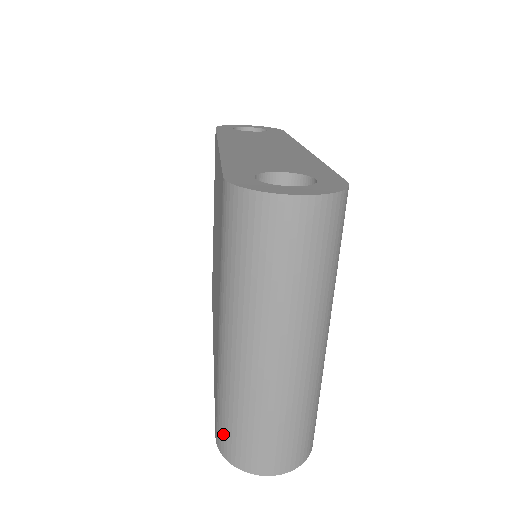
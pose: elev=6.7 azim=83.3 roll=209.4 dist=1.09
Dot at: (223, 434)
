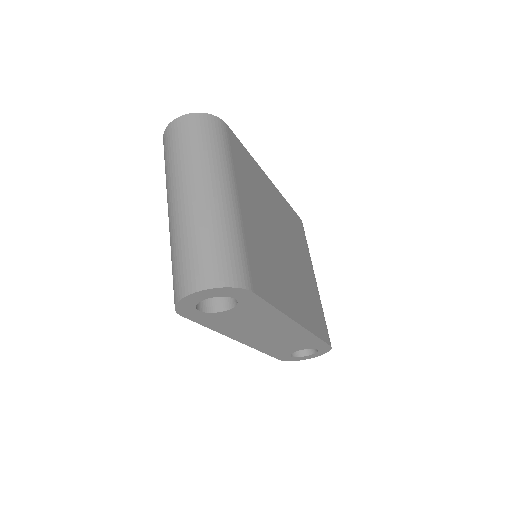
Dot at: (173, 289)
